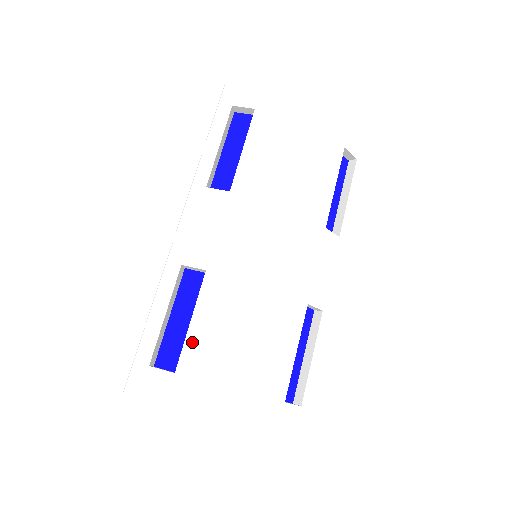
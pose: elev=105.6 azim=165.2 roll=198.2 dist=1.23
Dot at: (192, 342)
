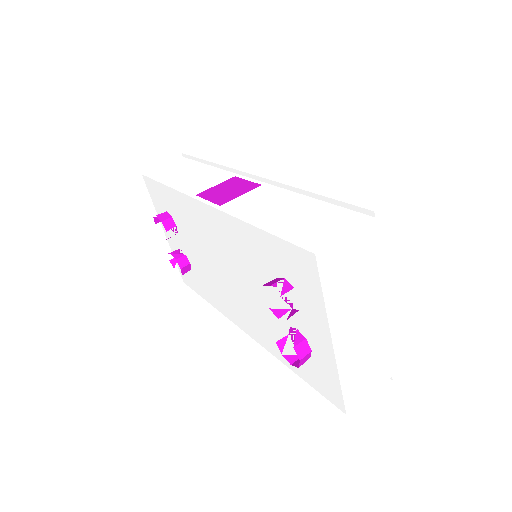
Dot at: occluded
